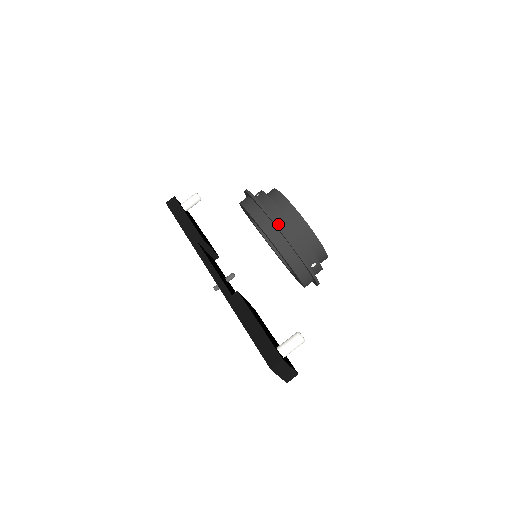
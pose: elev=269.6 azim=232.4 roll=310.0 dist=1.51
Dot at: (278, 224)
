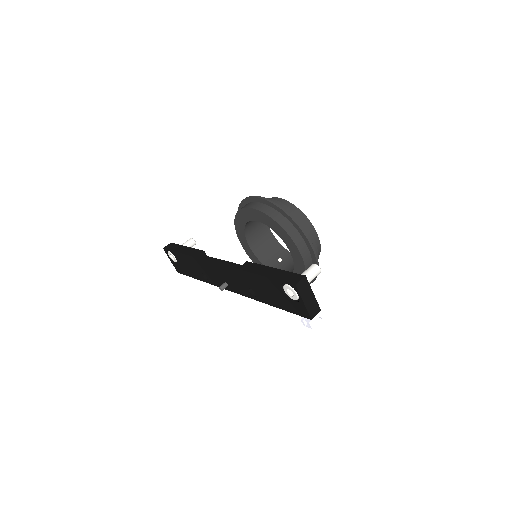
Dot at: occluded
